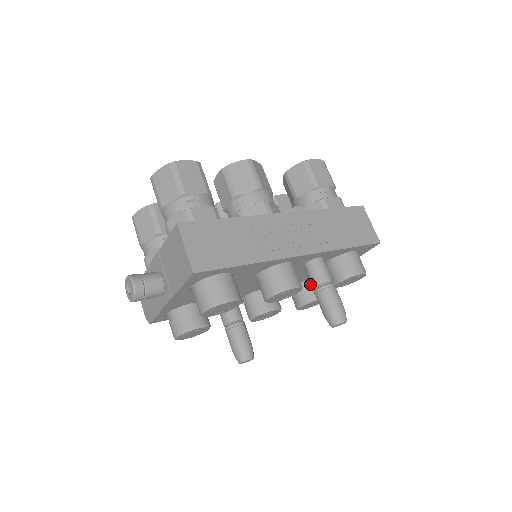
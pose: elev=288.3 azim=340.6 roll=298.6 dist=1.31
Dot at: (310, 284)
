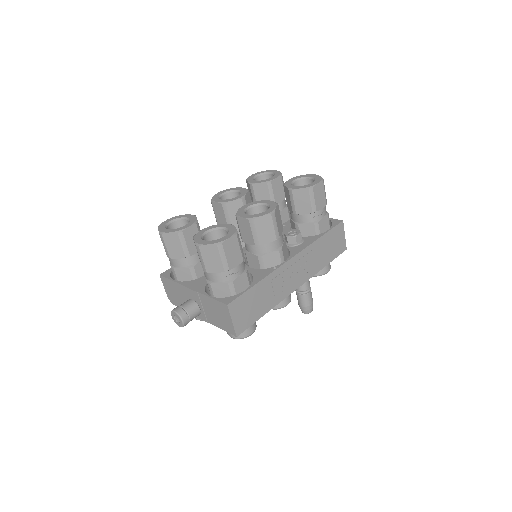
Dot at: occluded
